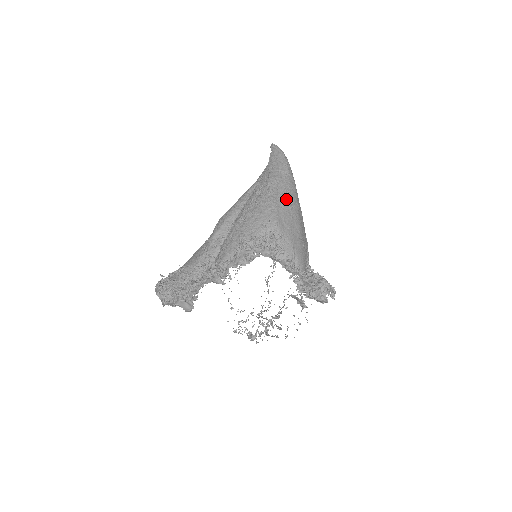
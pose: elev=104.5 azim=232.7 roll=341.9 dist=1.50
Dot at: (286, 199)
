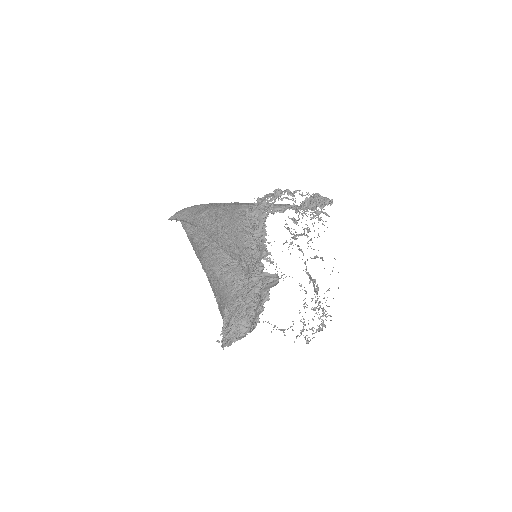
Dot at: (227, 203)
